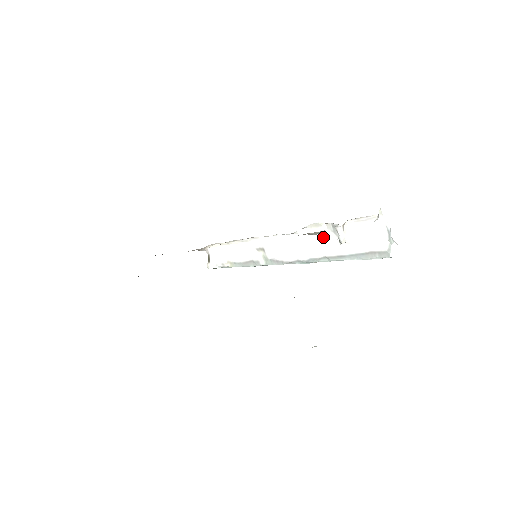
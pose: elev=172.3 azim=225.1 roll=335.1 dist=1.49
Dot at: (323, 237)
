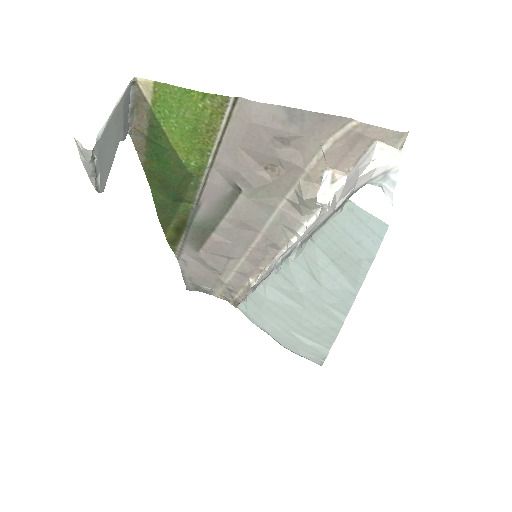
Dot at: (320, 219)
